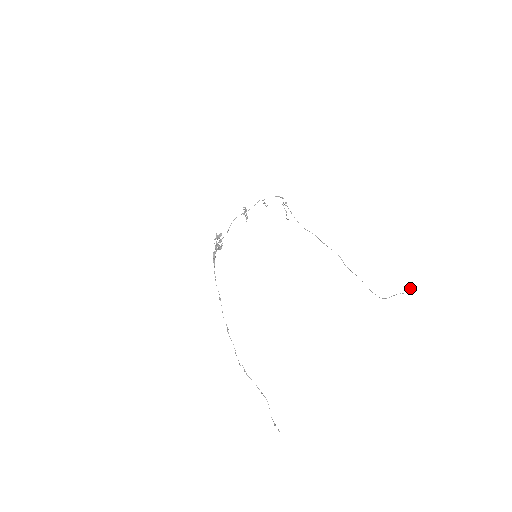
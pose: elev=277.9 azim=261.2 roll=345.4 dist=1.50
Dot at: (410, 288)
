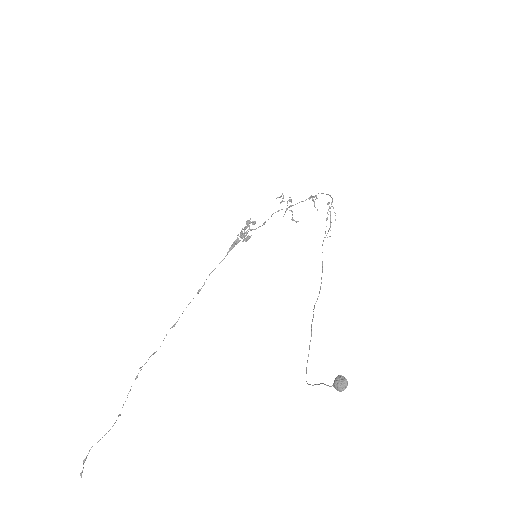
Dot at: (339, 379)
